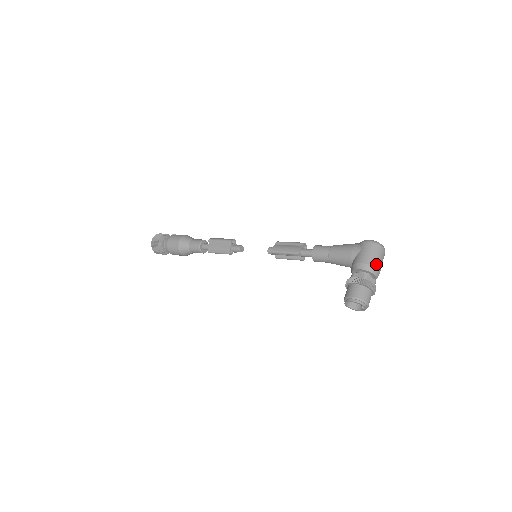
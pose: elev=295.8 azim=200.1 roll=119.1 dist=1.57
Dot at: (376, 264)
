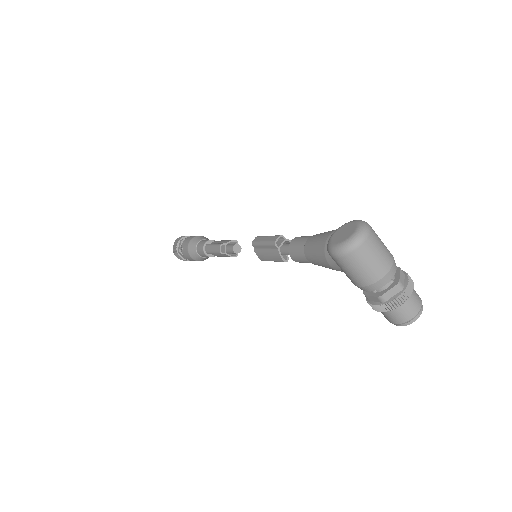
Dot at: (376, 275)
